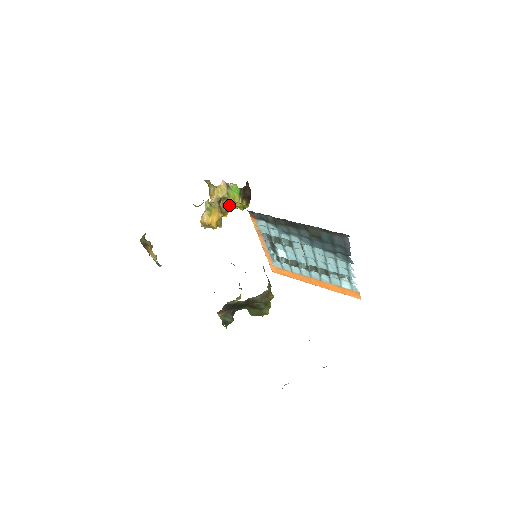
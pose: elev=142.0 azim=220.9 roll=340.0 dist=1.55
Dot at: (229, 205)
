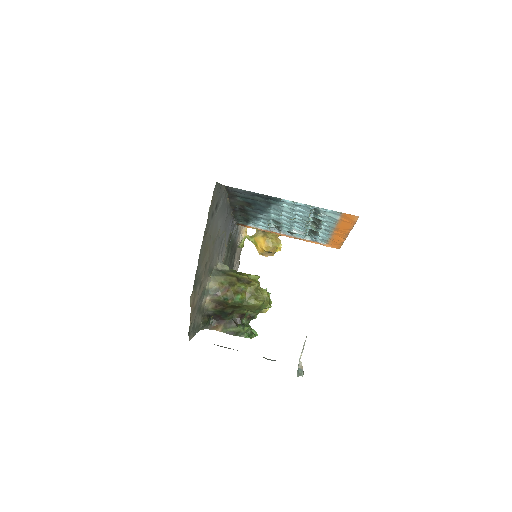
Dot at: occluded
